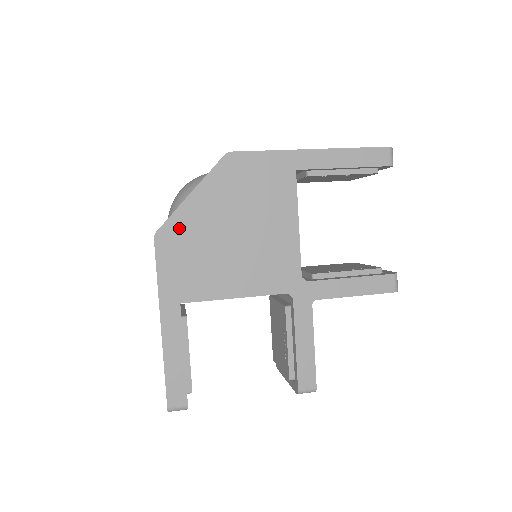
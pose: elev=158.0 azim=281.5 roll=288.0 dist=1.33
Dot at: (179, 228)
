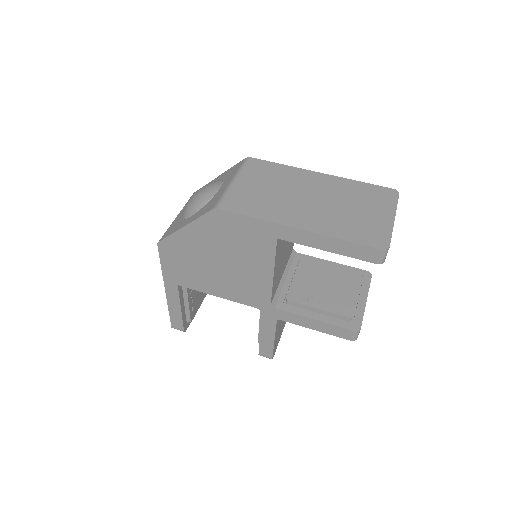
Dot at: (175, 245)
